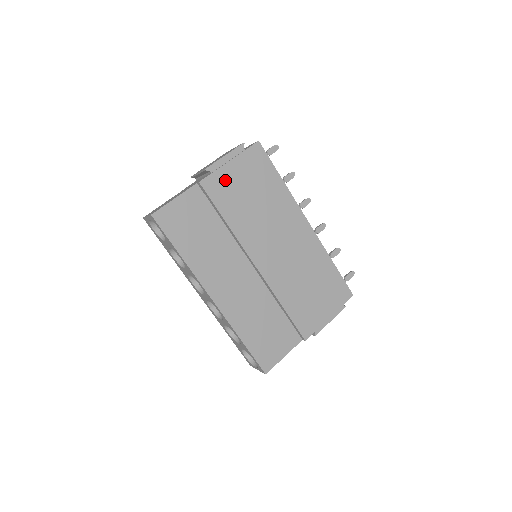
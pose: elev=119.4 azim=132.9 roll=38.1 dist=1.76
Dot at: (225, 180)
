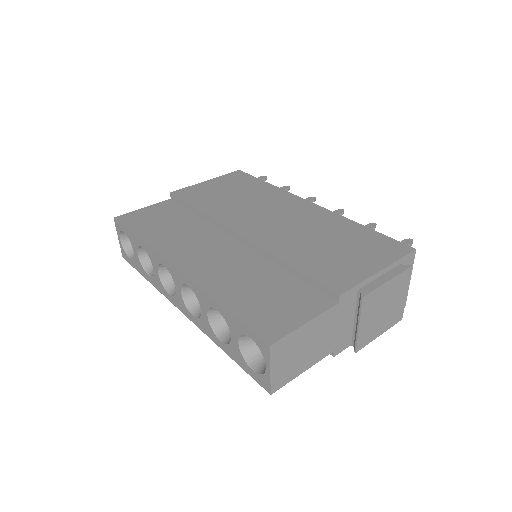
Dot at: (200, 190)
